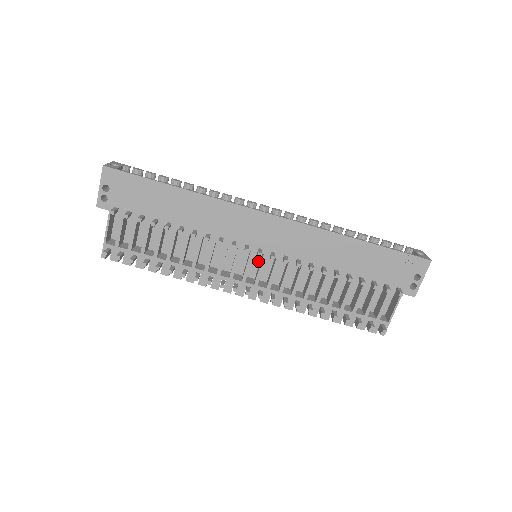
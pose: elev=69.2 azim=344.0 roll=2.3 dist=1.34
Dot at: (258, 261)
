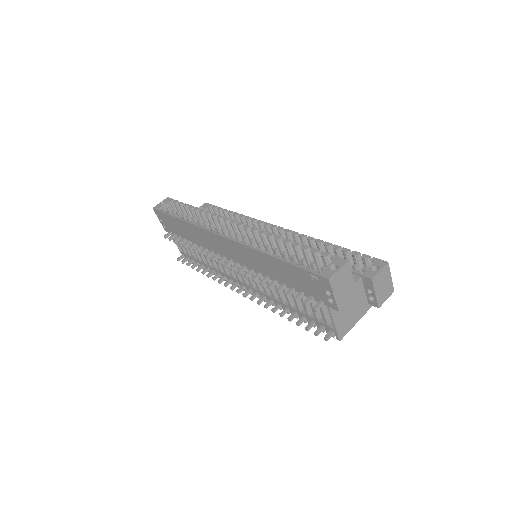
Dot at: occluded
